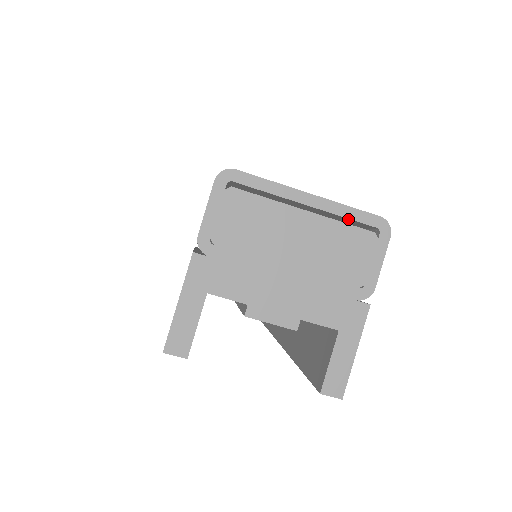
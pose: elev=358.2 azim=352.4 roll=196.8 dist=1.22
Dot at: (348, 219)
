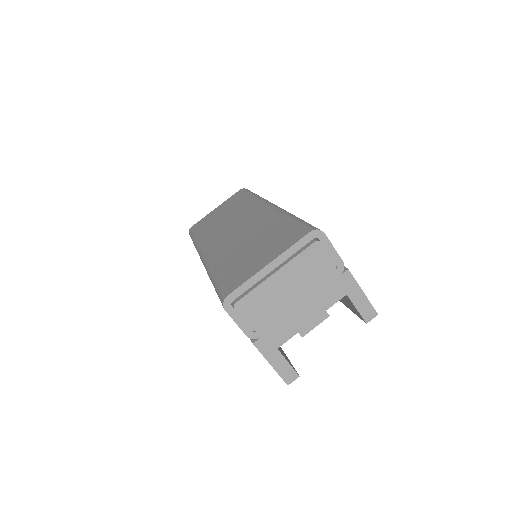
Dot at: (297, 250)
